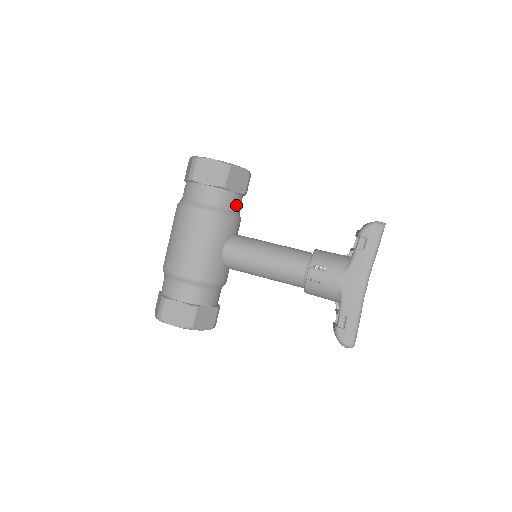
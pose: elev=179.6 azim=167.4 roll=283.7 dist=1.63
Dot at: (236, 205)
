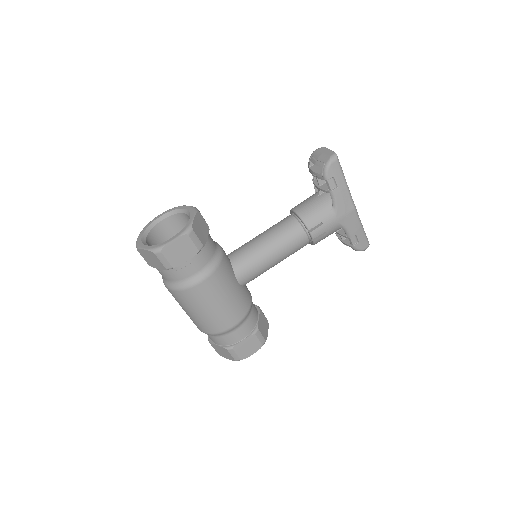
Dot at: (213, 243)
